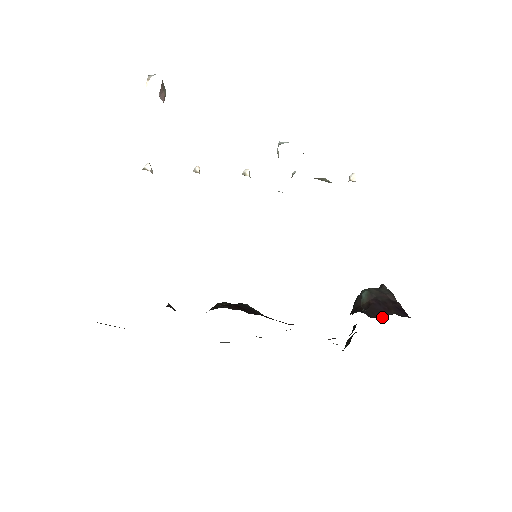
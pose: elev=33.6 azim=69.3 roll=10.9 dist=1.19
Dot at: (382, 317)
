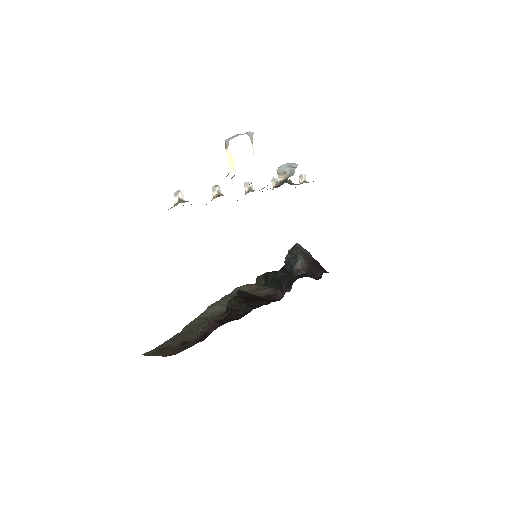
Dot at: (320, 278)
